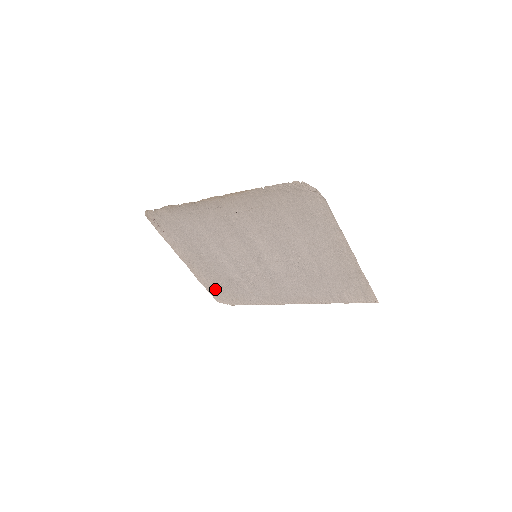
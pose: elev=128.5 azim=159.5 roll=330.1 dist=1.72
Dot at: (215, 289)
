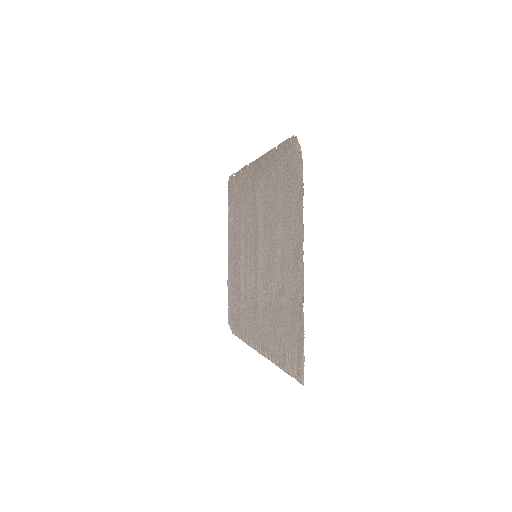
Dot at: (231, 302)
